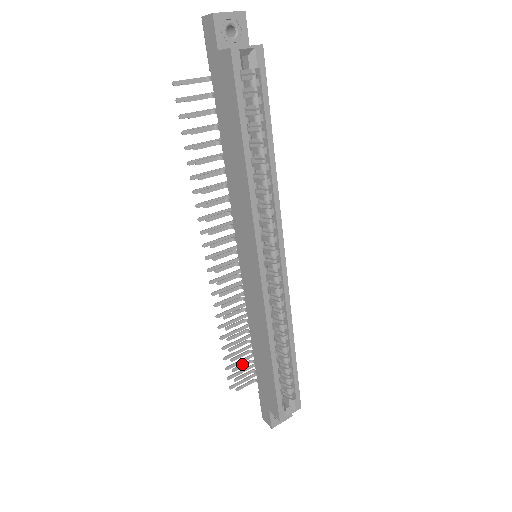
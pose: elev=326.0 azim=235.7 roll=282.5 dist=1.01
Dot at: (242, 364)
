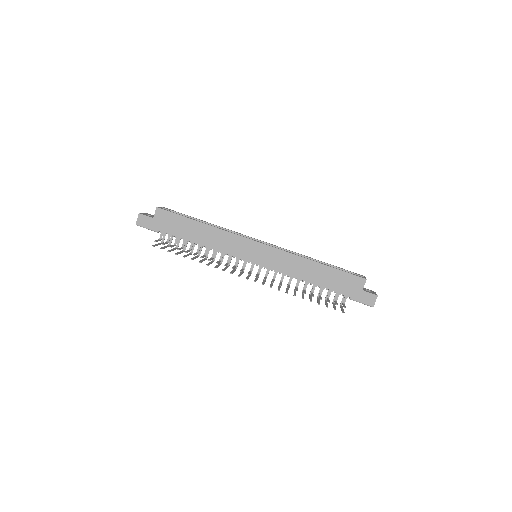
Dot at: (327, 300)
